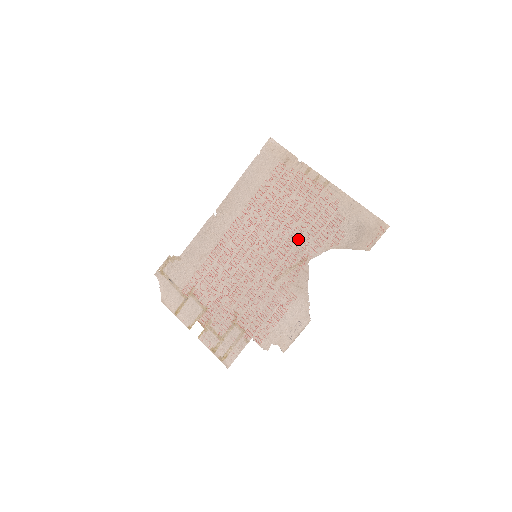
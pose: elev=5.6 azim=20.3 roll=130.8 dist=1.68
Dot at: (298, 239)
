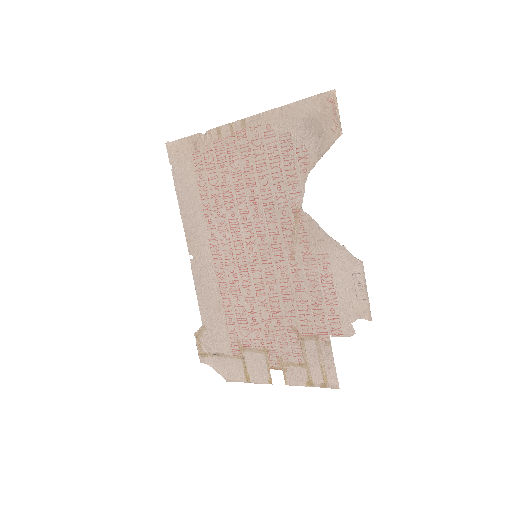
Dot at: (272, 200)
